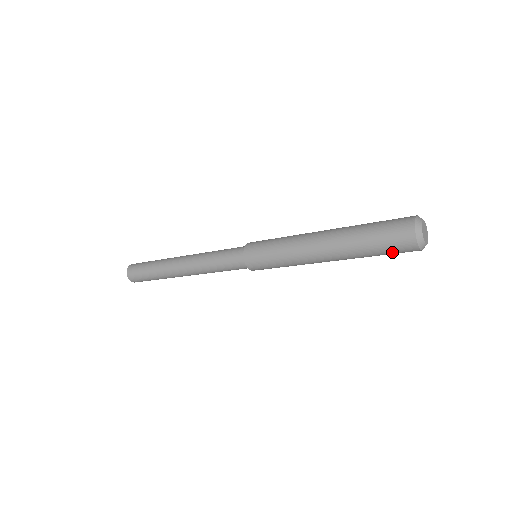
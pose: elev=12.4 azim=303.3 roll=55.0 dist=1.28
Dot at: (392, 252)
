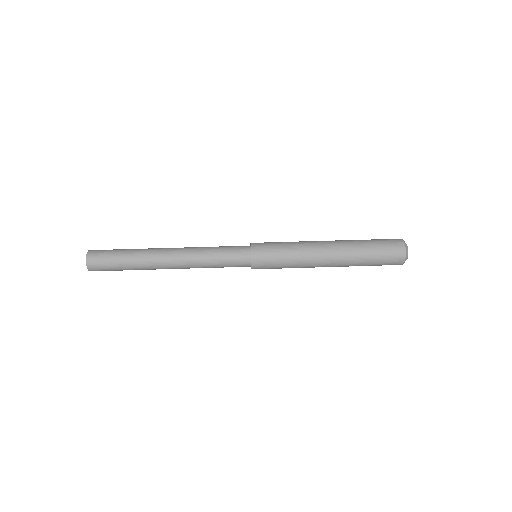
Dot at: (383, 264)
